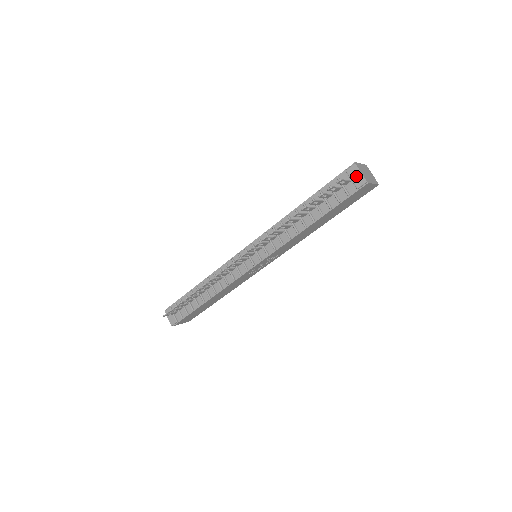
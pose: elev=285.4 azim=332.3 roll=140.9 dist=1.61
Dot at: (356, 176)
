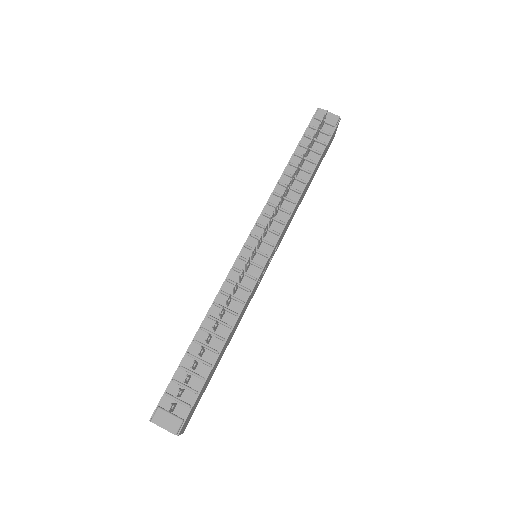
Dot at: (327, 117)
